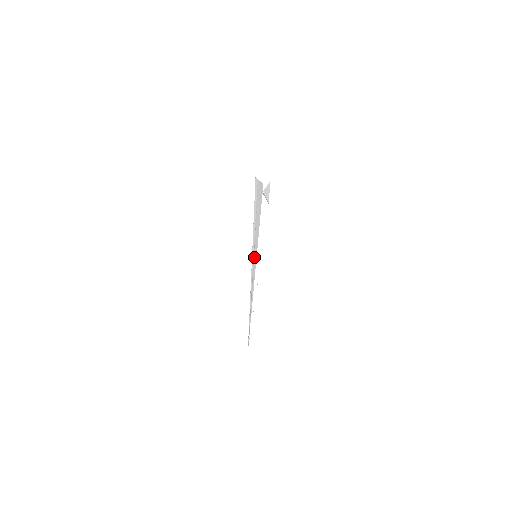
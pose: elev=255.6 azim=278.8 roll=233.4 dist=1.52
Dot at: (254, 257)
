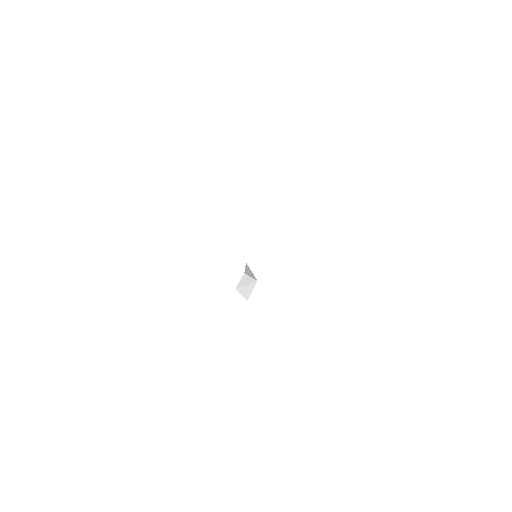
Dot at: occluded
